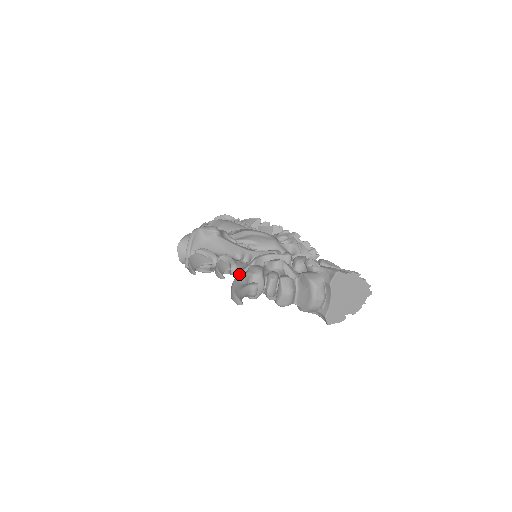
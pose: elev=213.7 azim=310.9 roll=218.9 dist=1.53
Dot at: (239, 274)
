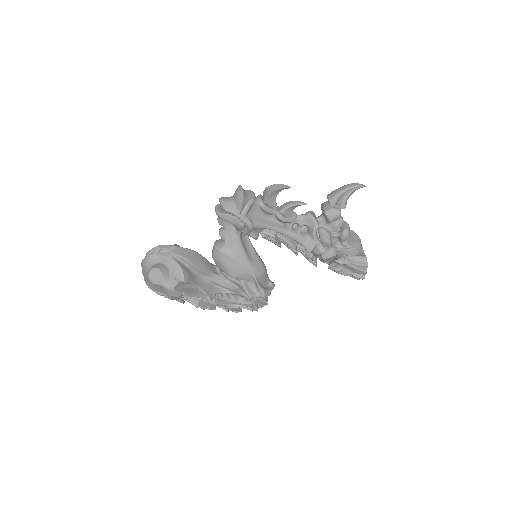
Dot at: occluded
